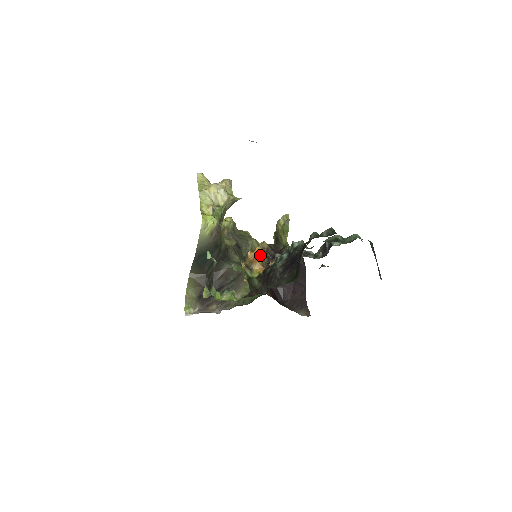
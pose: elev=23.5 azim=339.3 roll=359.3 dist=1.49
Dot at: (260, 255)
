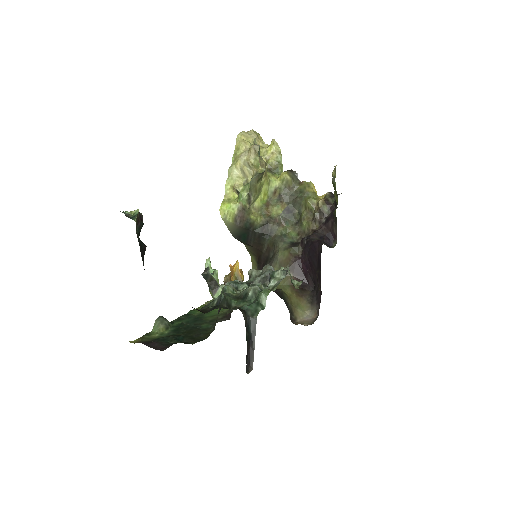
Dot at: (234, 273)
